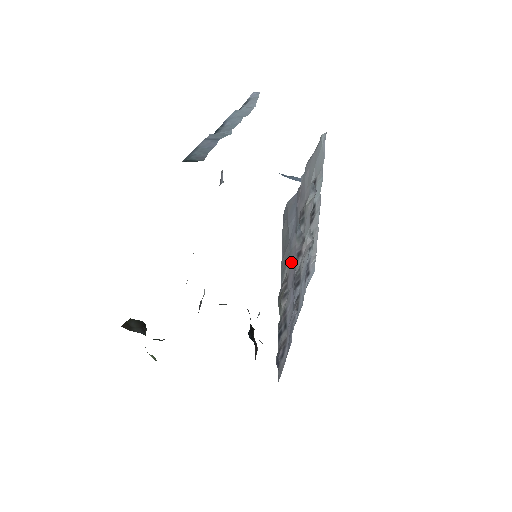
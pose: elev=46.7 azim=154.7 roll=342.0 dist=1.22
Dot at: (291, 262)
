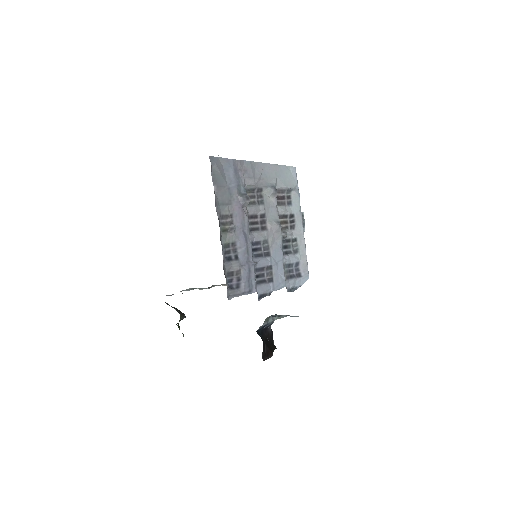
Dot at: (235, 207)
